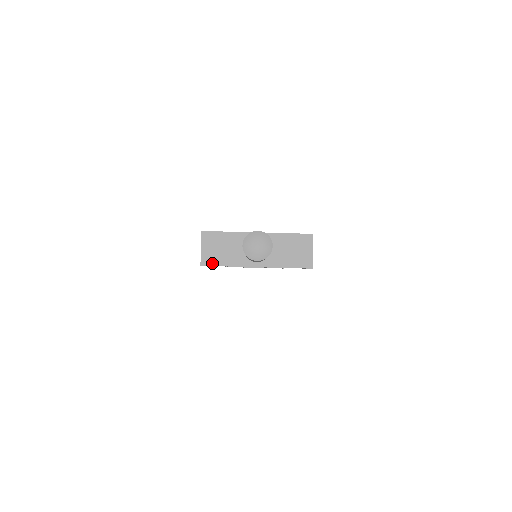
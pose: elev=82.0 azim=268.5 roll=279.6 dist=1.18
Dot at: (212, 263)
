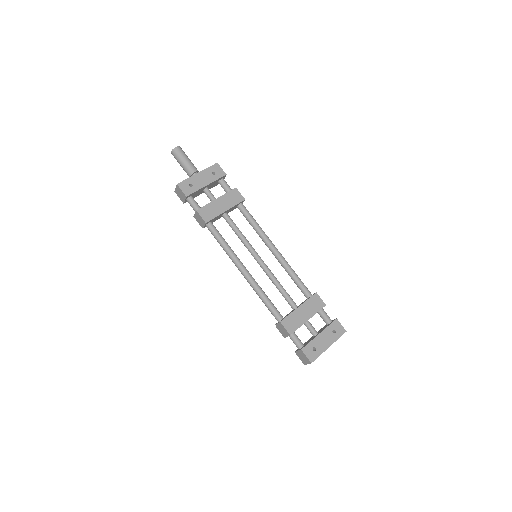
Dot at: (181, 182)
